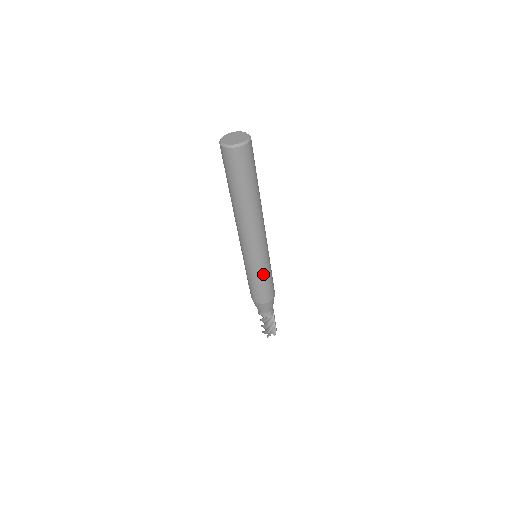
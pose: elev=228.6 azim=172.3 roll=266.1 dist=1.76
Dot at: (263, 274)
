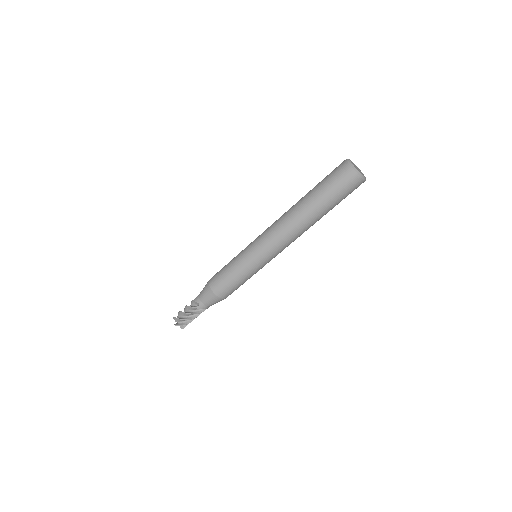
Dot at: (249, 274)
